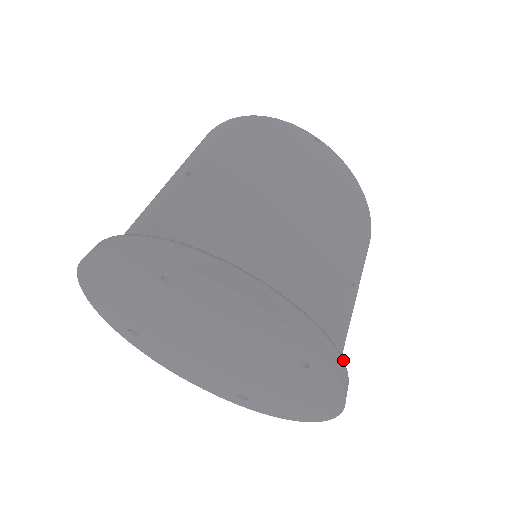
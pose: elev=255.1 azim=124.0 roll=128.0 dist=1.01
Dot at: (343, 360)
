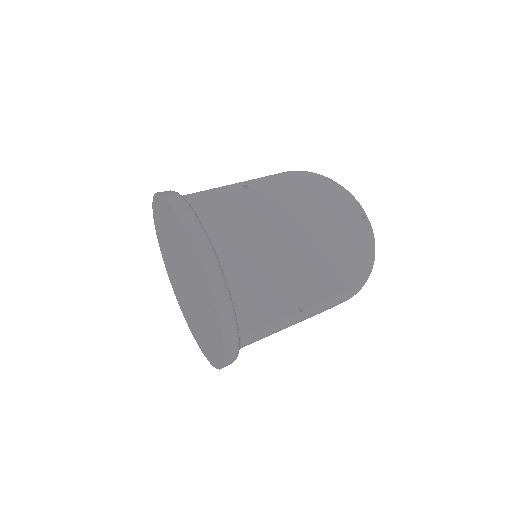
Dot at: (236, 329)
